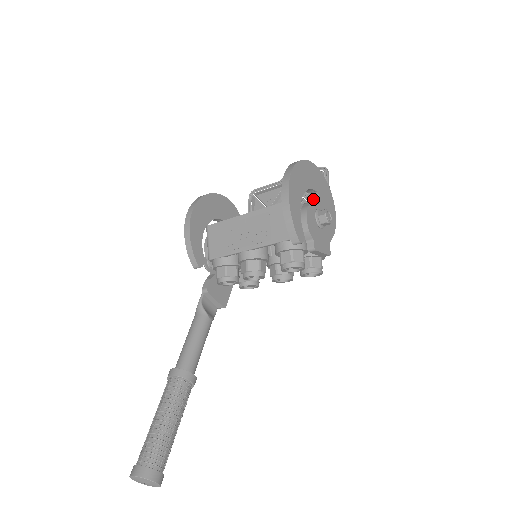
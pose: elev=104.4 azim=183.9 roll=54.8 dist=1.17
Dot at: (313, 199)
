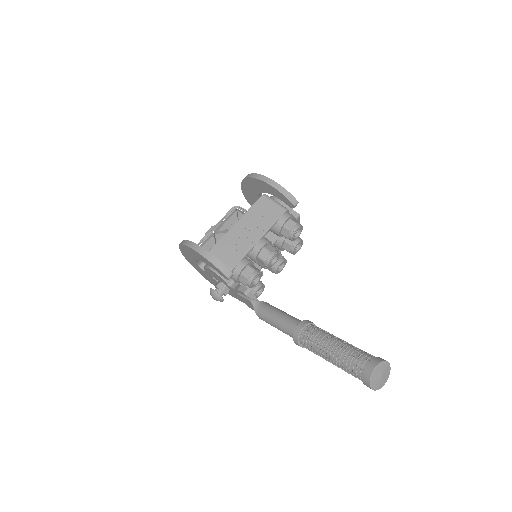
Dot at: occluded
